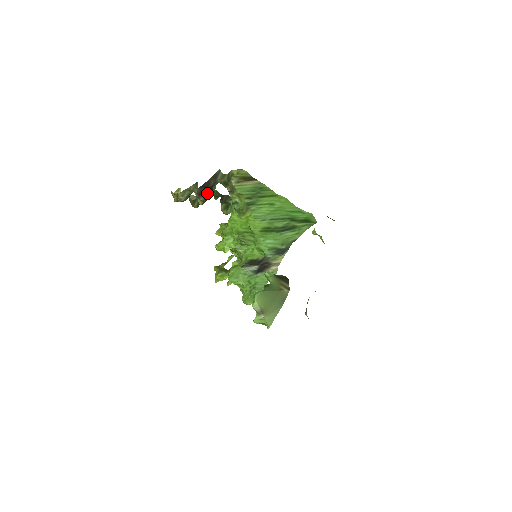
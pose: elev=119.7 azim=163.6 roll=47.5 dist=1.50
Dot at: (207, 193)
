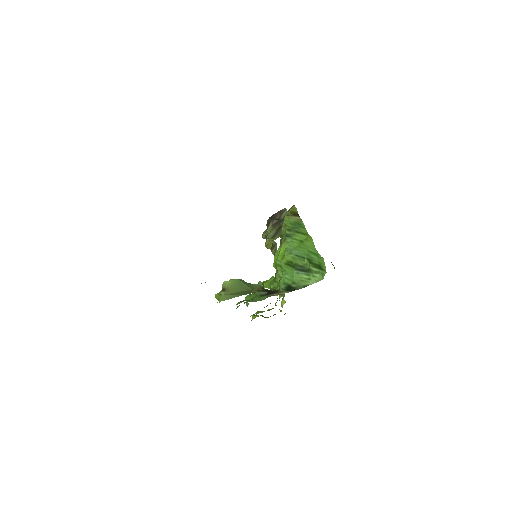
Dot at: (273, 226)
